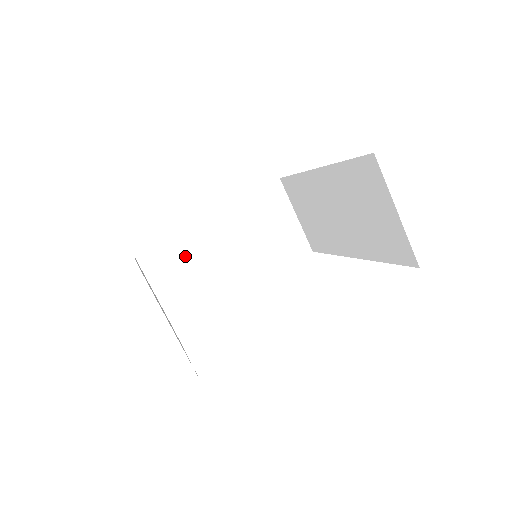
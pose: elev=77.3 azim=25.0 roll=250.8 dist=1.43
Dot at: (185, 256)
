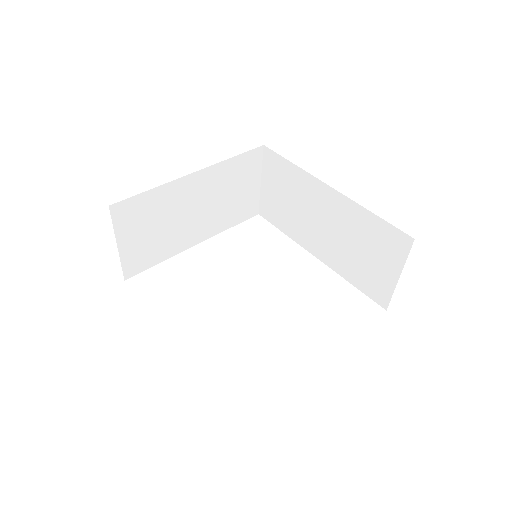
Dot at: (158, 212)
